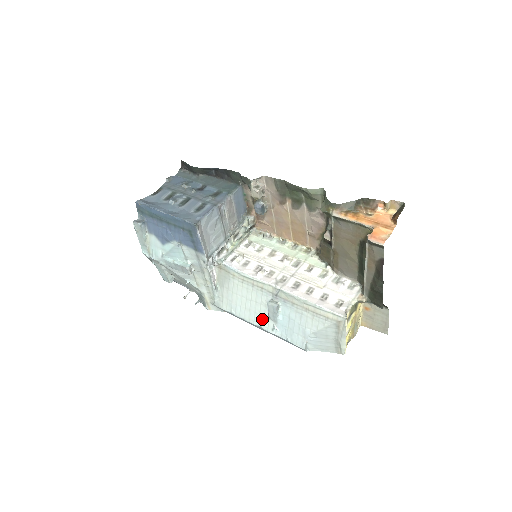
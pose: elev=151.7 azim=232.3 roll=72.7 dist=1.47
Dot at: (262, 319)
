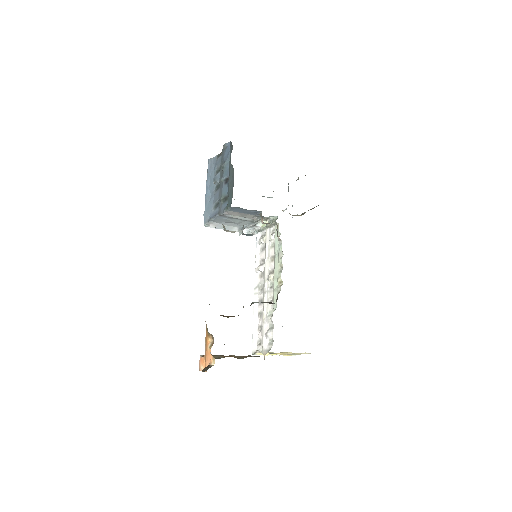
Dot at: occluded
